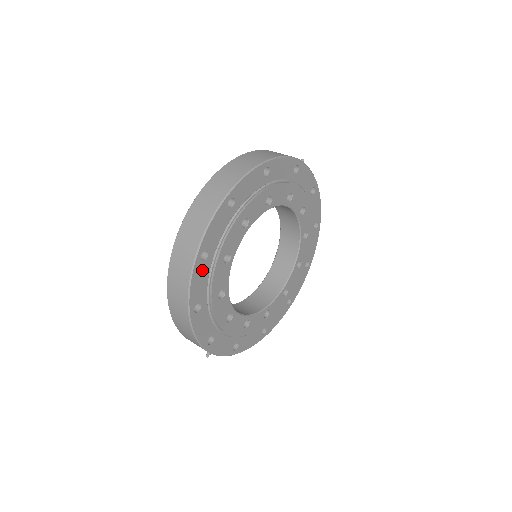
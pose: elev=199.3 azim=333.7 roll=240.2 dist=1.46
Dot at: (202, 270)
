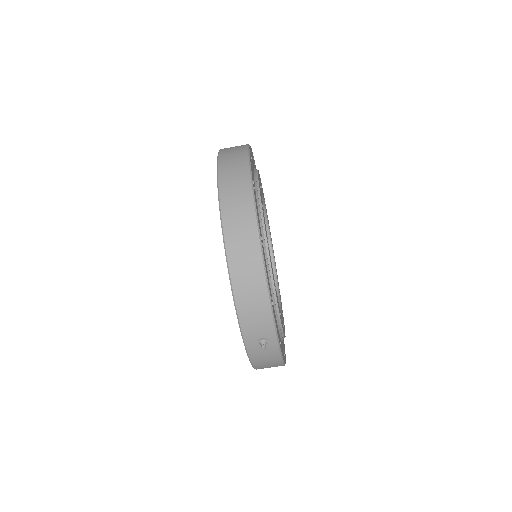
Dot at: occluded
